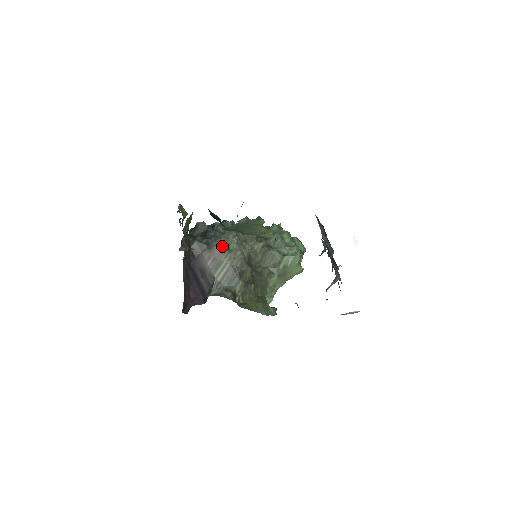
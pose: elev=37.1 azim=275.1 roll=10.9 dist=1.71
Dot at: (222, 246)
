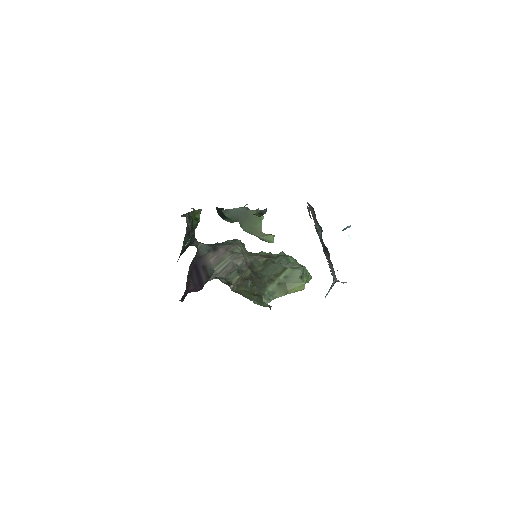
Dot at: (226, 249)
